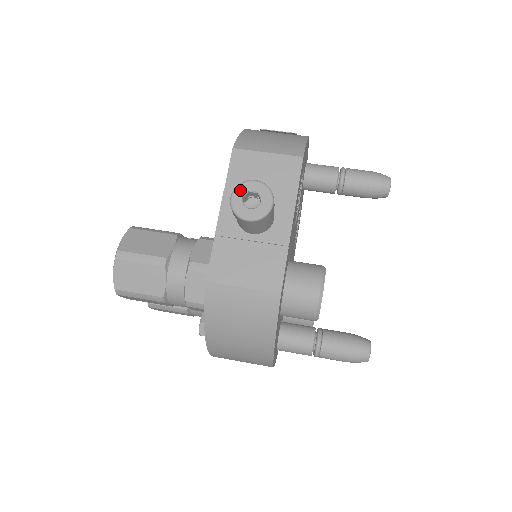
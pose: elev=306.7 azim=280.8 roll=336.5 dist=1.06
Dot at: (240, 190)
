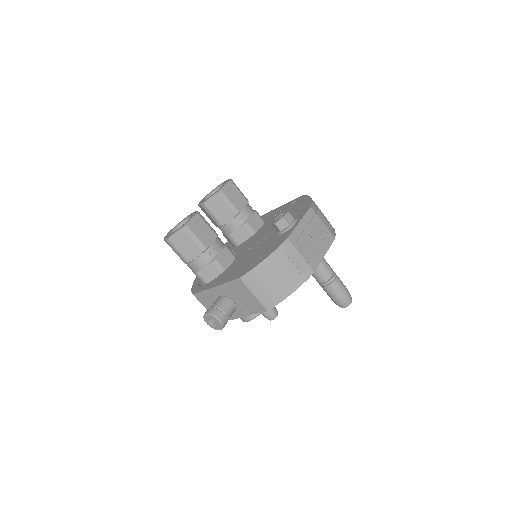
Dot at: (211, 317)
